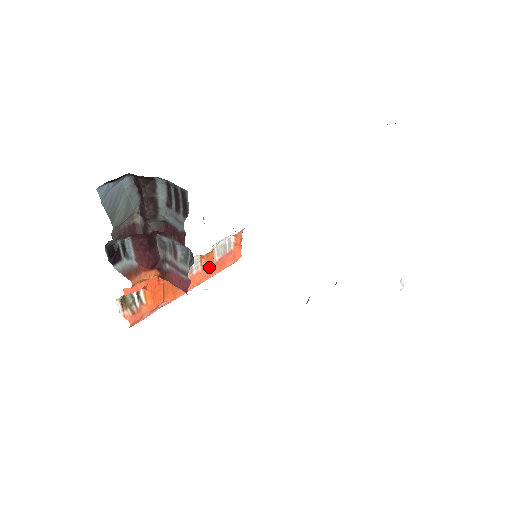
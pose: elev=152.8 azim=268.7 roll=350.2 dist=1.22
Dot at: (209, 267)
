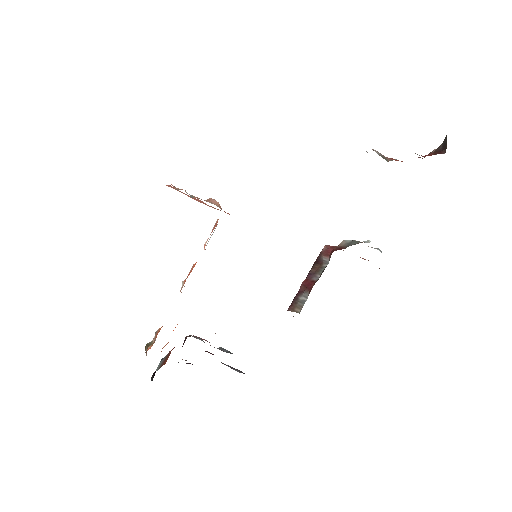
Dot at: occluded
